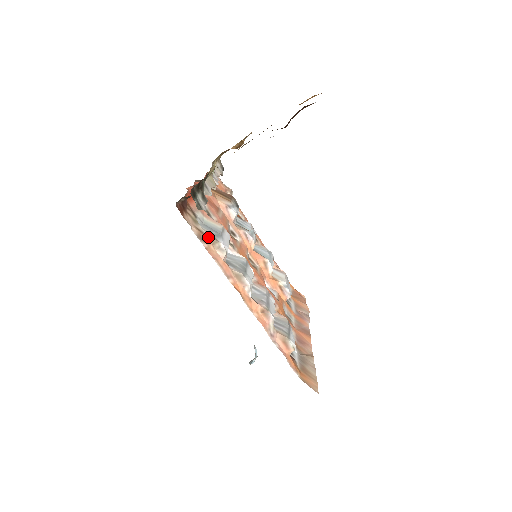
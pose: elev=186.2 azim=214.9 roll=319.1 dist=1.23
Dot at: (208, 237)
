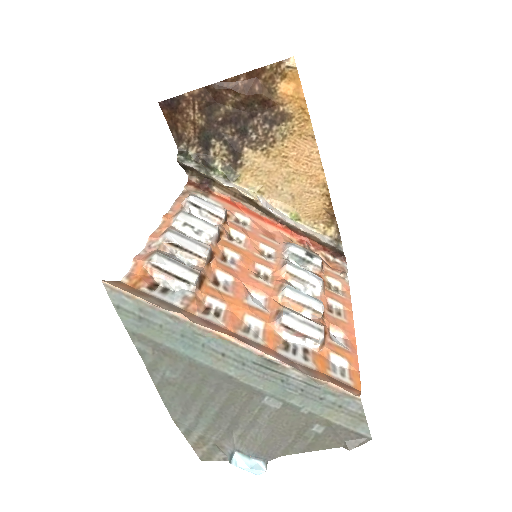
Dot at: occluded
